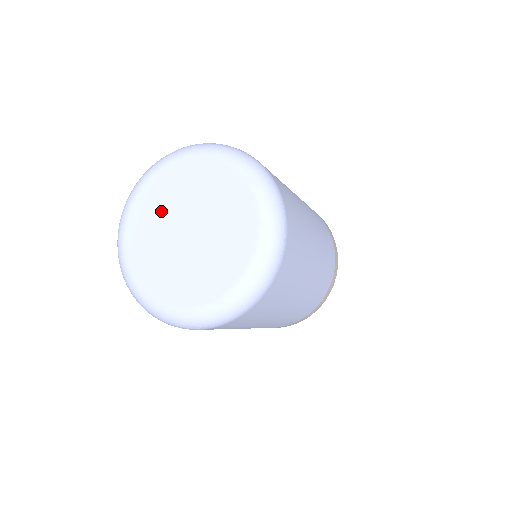
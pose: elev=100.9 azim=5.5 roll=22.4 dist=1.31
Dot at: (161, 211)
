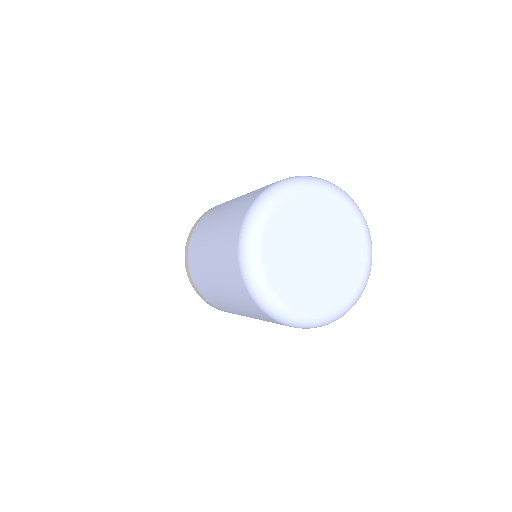
Dot at: (290, 246)
